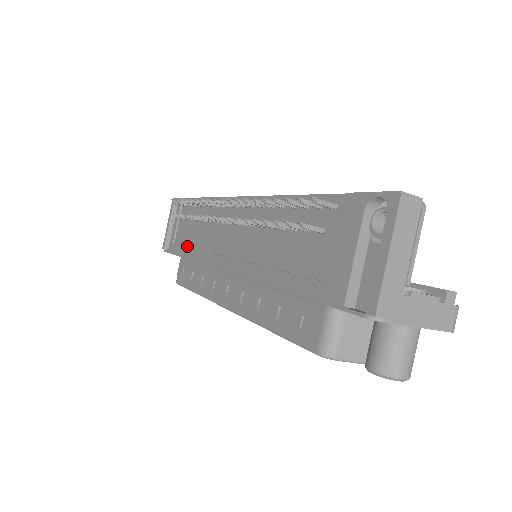
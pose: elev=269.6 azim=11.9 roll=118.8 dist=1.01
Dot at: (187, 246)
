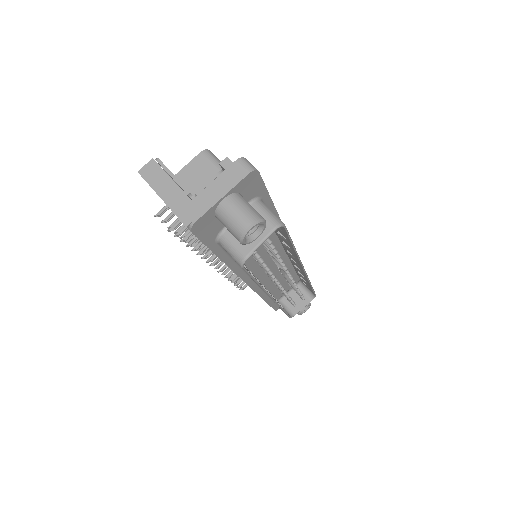
Dot at: occluded
